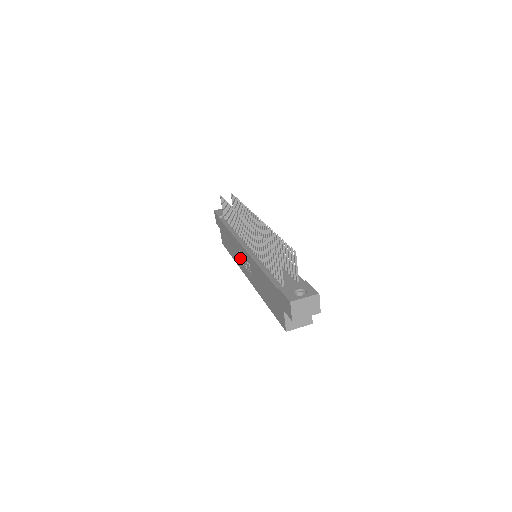
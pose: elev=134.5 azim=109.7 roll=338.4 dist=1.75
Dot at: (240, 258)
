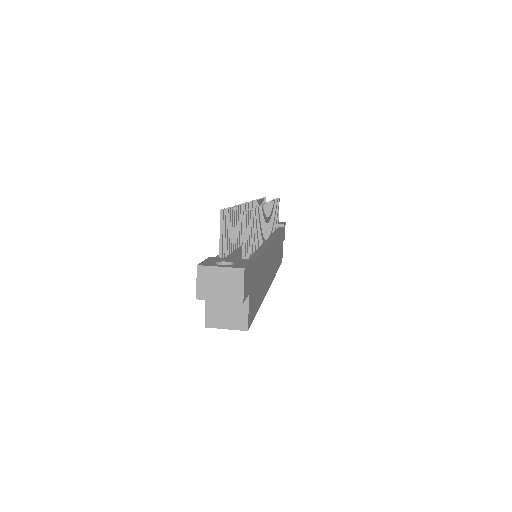
Dot at: occluded
